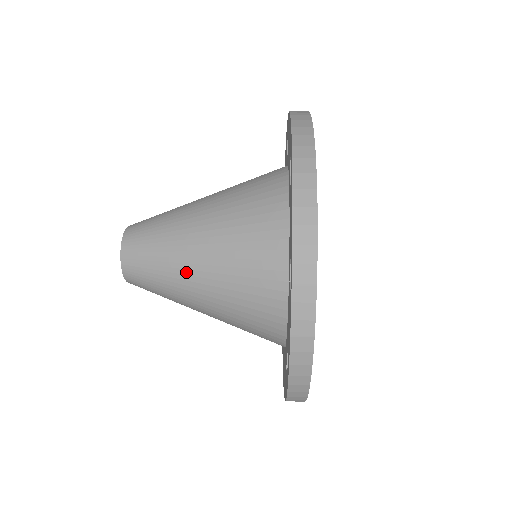
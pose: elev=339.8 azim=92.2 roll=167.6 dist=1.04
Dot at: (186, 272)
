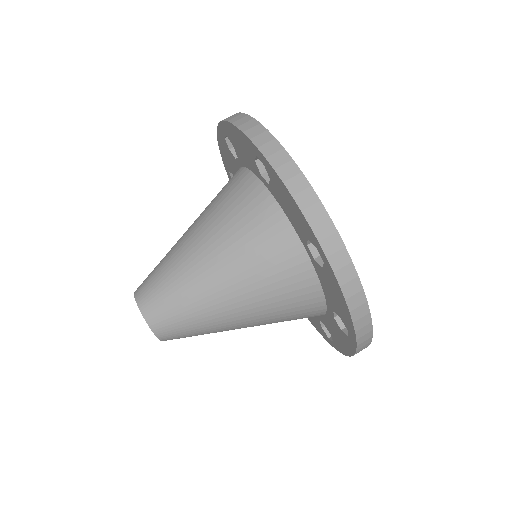
Dot at: (231, 328)
